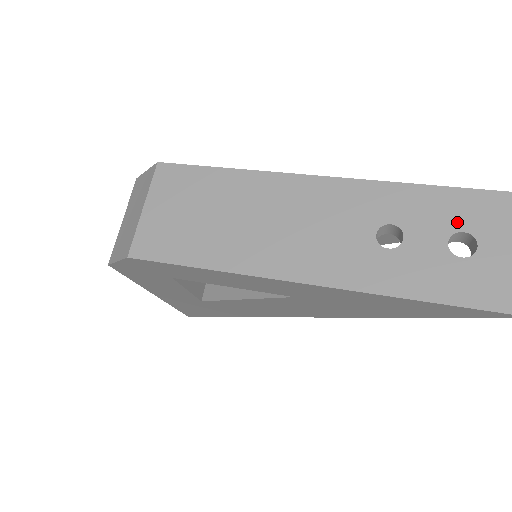
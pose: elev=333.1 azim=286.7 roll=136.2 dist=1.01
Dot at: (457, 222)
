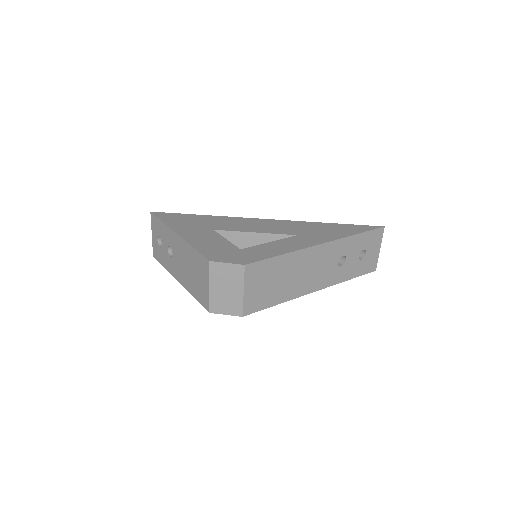
Dot at: (362, 247)
